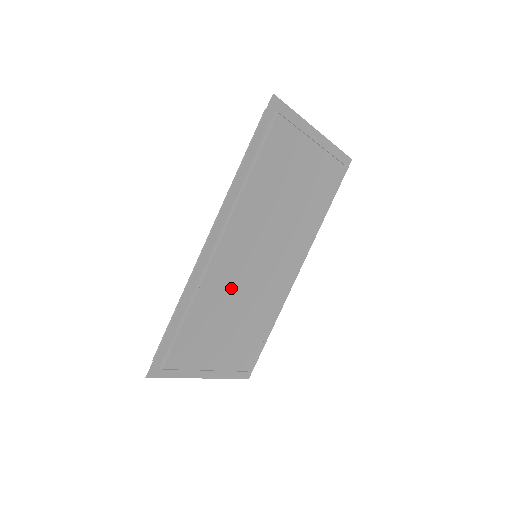
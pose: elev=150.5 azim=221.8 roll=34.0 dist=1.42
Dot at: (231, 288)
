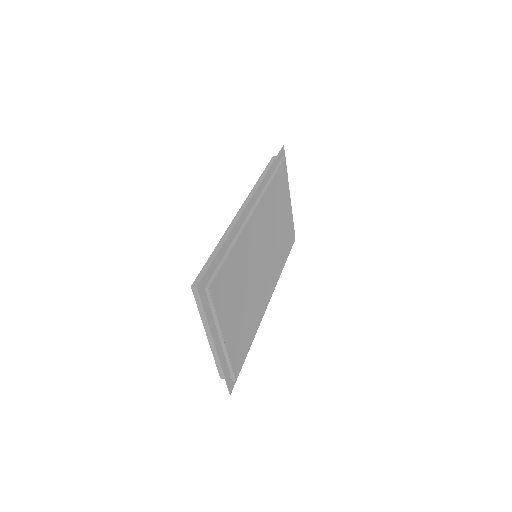
Dot at: (249, 260)
